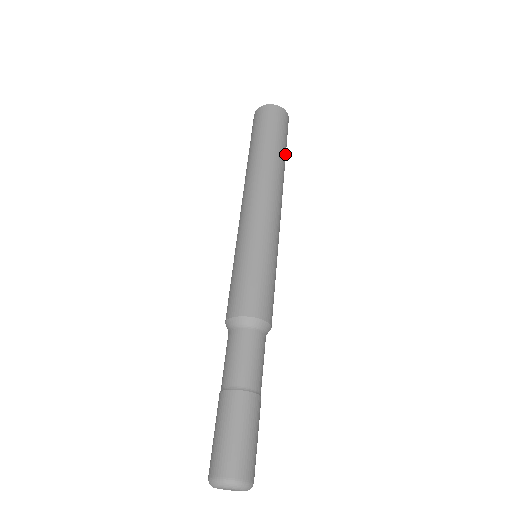
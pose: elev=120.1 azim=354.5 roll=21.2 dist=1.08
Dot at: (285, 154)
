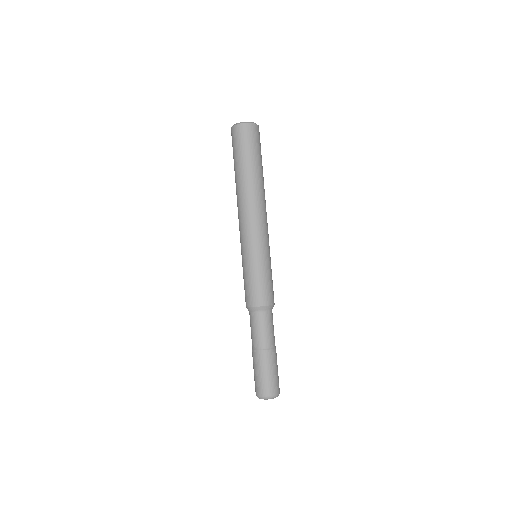
Dot at: (262, 166)
